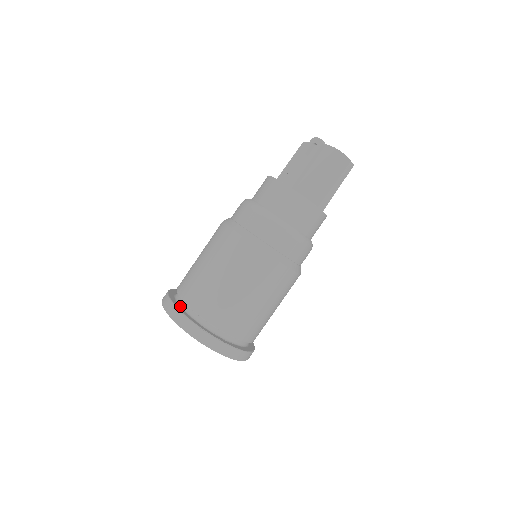
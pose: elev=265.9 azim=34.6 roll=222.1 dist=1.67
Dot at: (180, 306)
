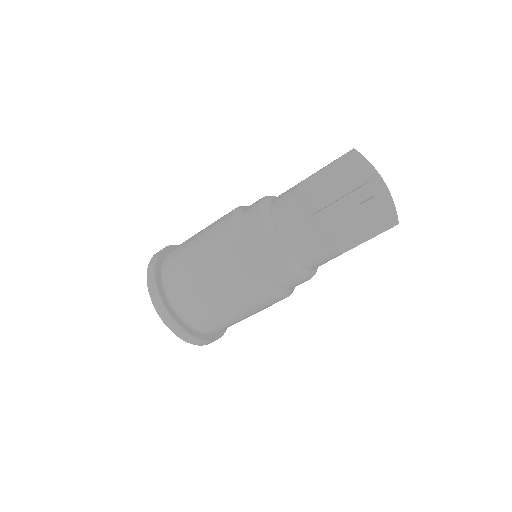
Dot at: (174, 311)
